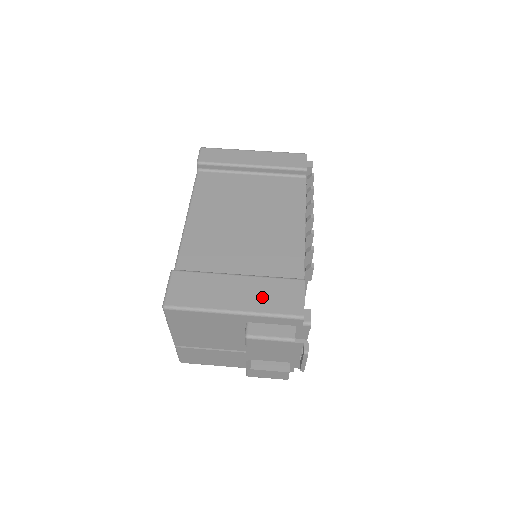
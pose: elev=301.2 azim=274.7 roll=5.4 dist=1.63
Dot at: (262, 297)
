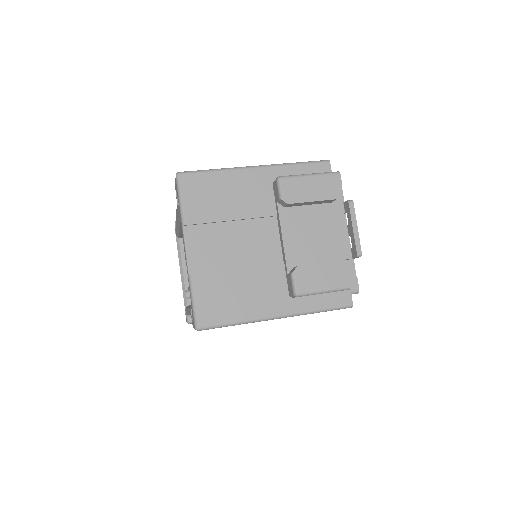
Dot at: occluded
